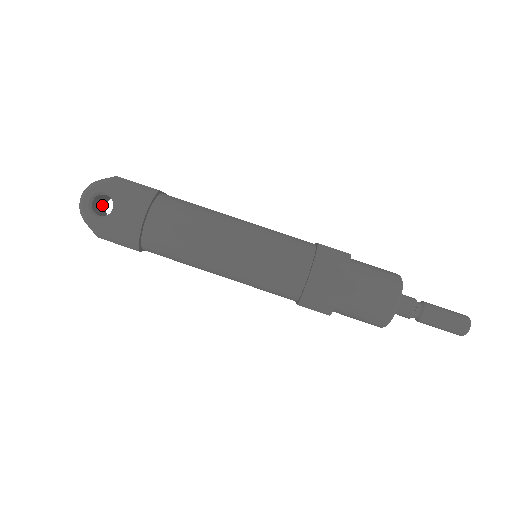
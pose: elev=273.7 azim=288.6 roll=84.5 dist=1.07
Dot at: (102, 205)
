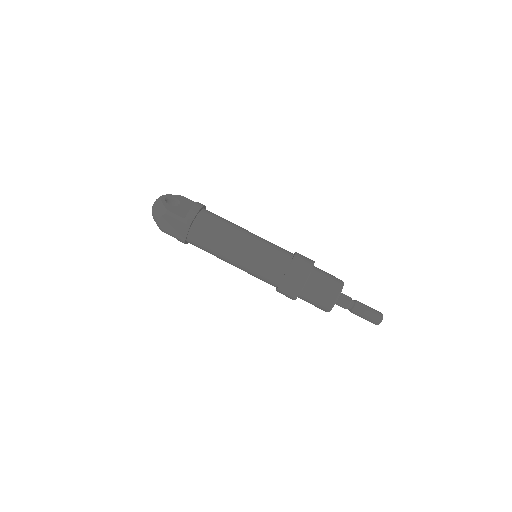
Dot at: occluded
